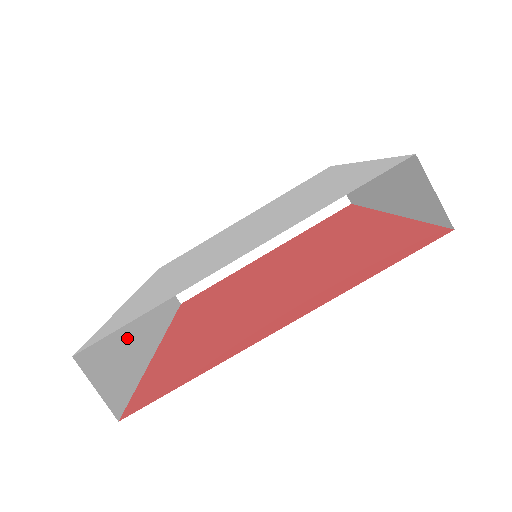
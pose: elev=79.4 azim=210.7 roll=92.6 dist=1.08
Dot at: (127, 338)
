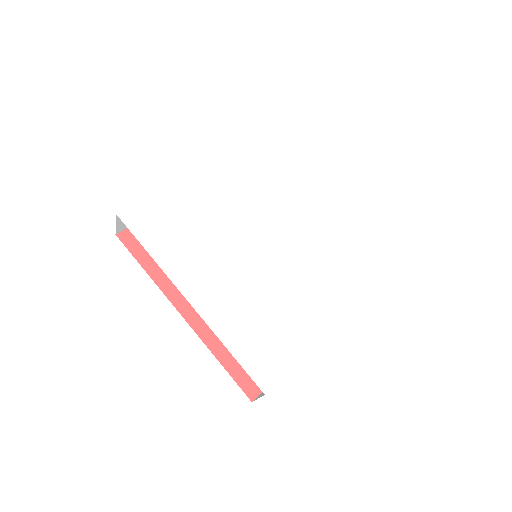
Dot at: occluded
